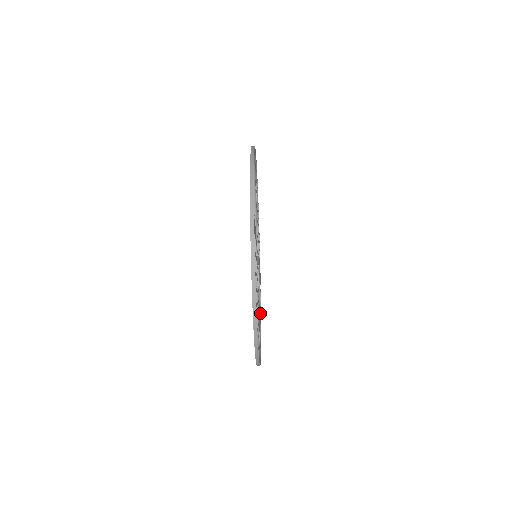
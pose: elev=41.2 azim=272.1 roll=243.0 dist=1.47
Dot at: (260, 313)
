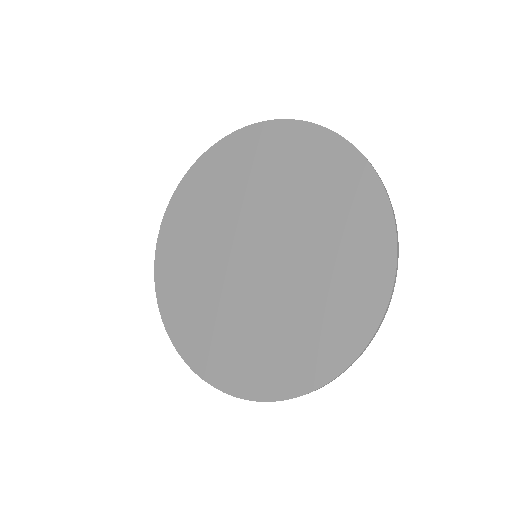
Dot at: (182, 288)
